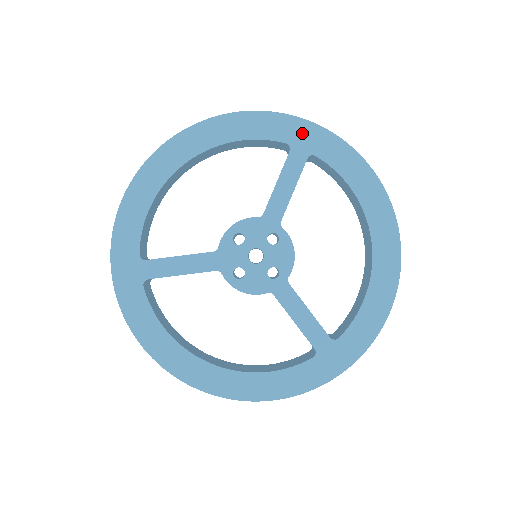
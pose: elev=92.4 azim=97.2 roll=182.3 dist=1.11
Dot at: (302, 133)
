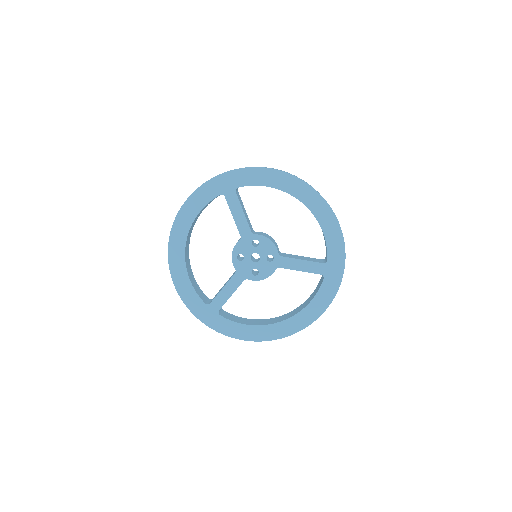
Dot at: (222, 183)
